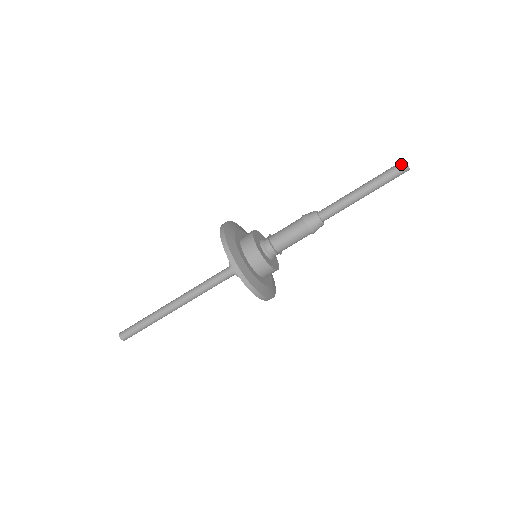
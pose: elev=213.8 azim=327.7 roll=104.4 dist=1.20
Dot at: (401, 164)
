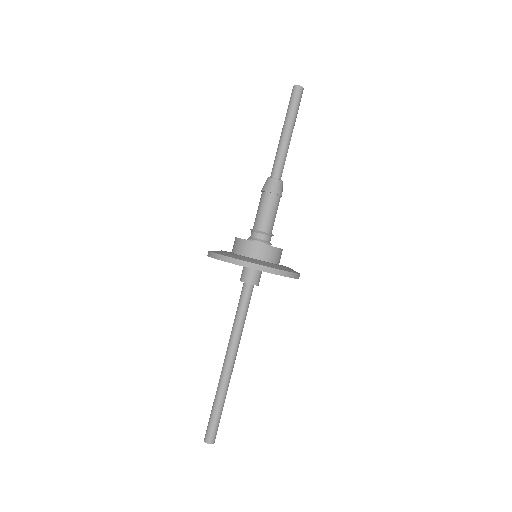
Dot at: (292, 90)
